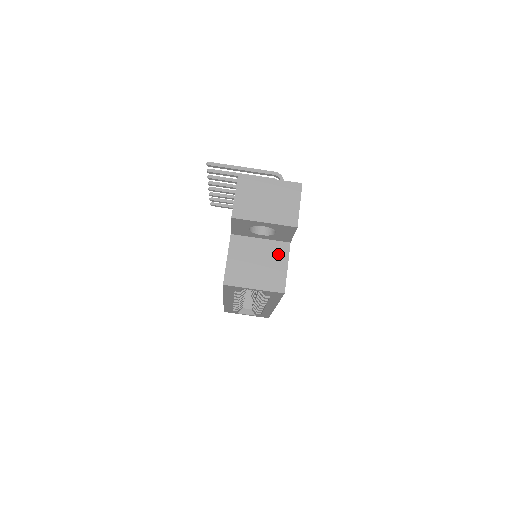
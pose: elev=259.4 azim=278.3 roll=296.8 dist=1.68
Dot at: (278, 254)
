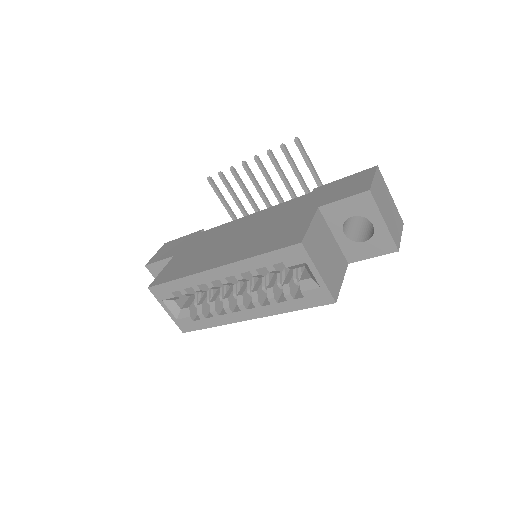
Dot at: (340, 263)
